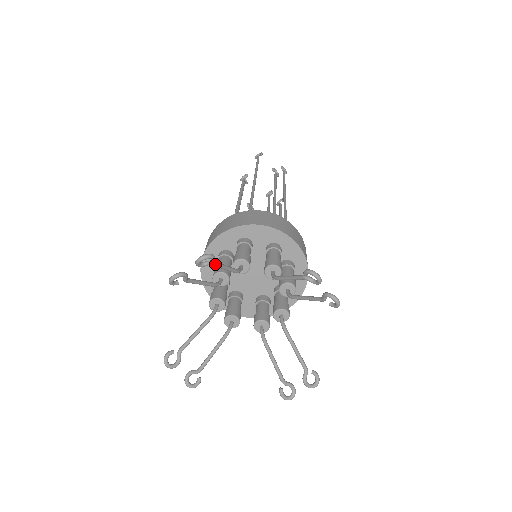
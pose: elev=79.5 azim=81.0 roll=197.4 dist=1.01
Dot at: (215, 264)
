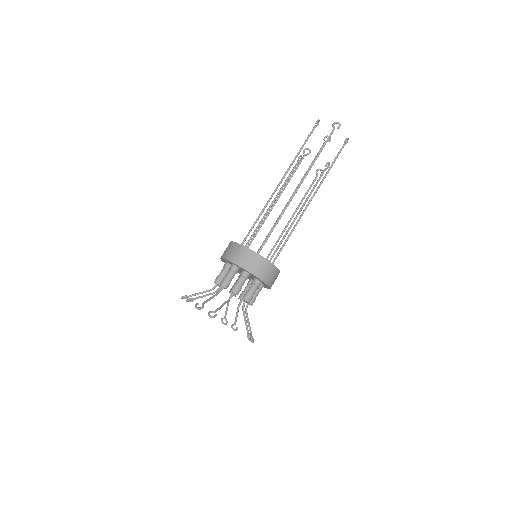
Dot at: occluded
